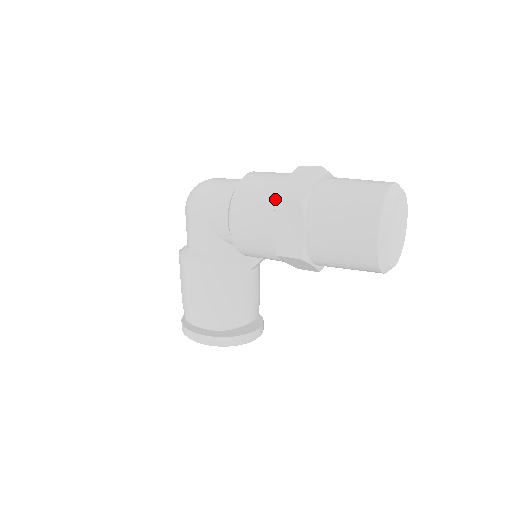
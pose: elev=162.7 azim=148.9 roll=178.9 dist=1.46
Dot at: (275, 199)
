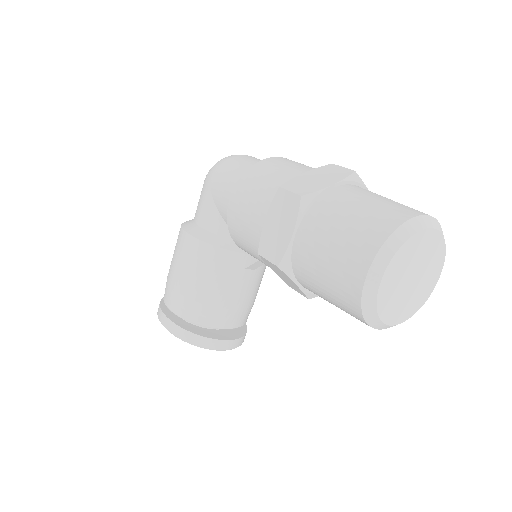
Dot at: occluded
